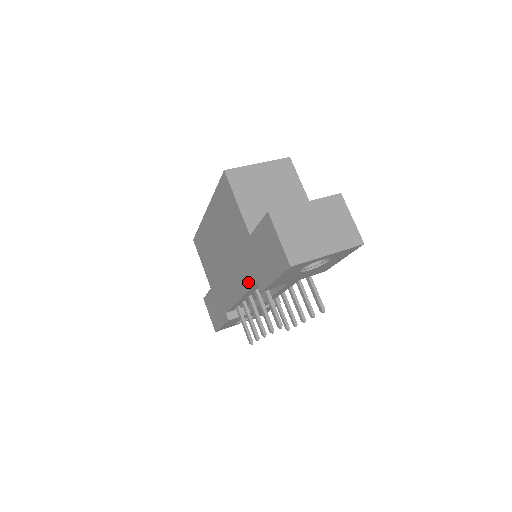
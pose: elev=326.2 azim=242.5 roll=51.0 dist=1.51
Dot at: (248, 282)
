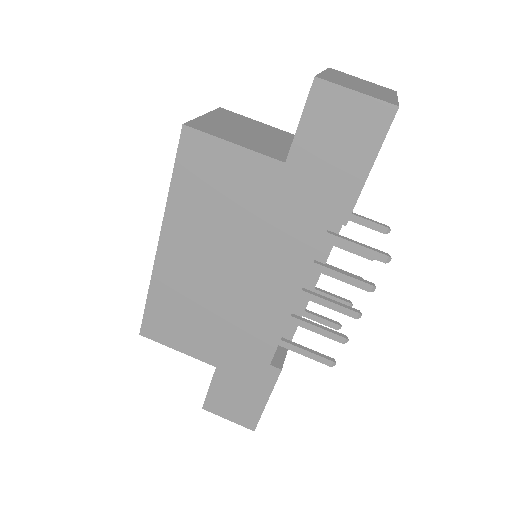
Dot at: (308, 246)
